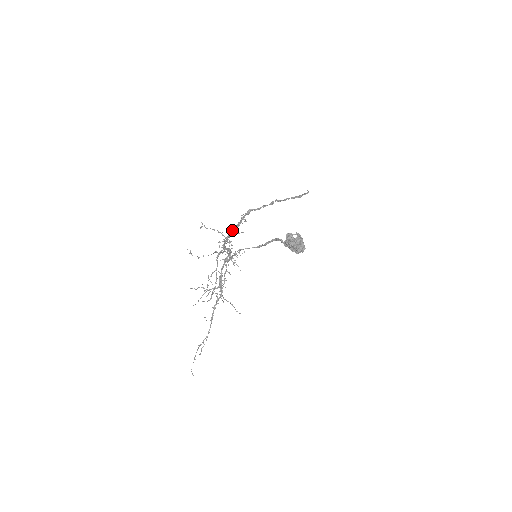
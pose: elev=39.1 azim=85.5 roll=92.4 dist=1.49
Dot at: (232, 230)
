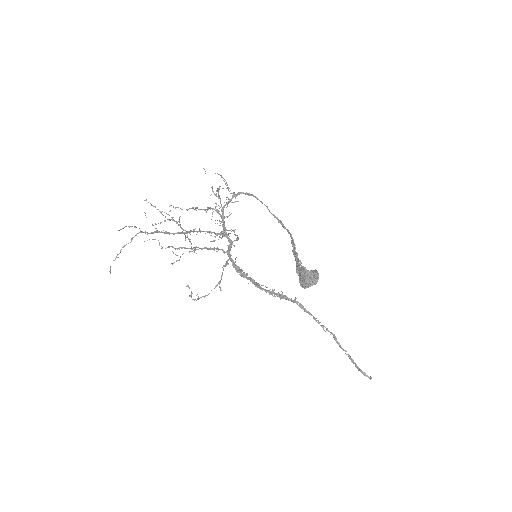
Dot at: (257, 287)
